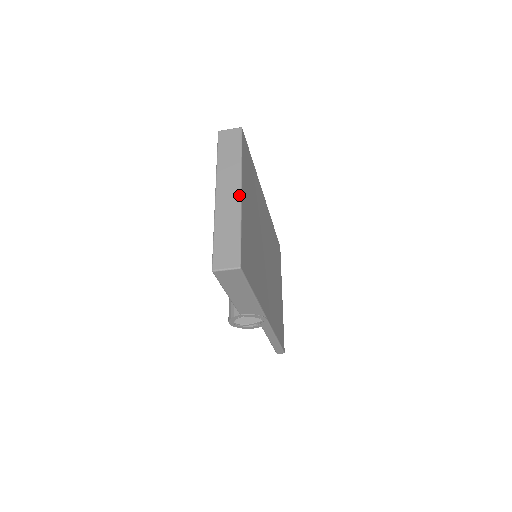
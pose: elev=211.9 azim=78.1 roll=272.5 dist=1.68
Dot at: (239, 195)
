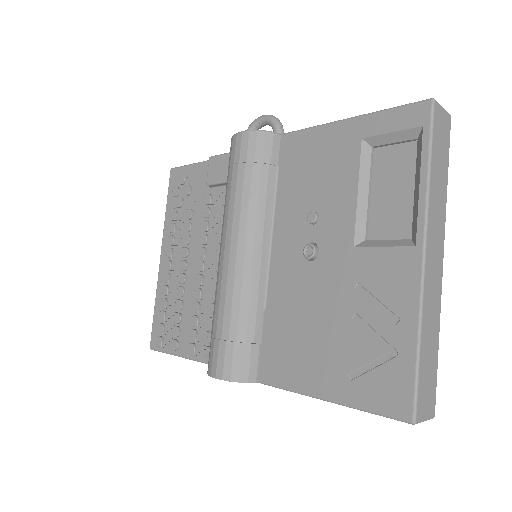
Dot at: occluded
